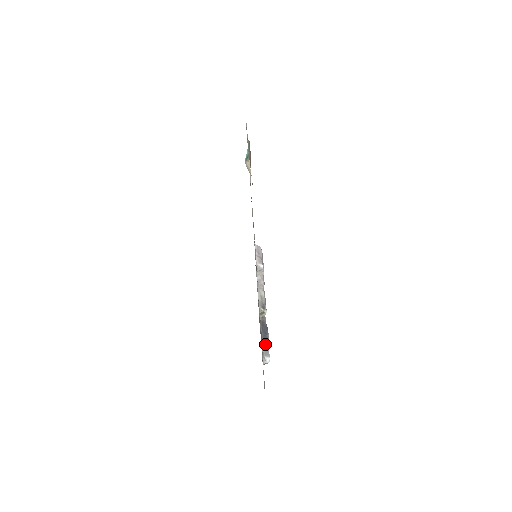
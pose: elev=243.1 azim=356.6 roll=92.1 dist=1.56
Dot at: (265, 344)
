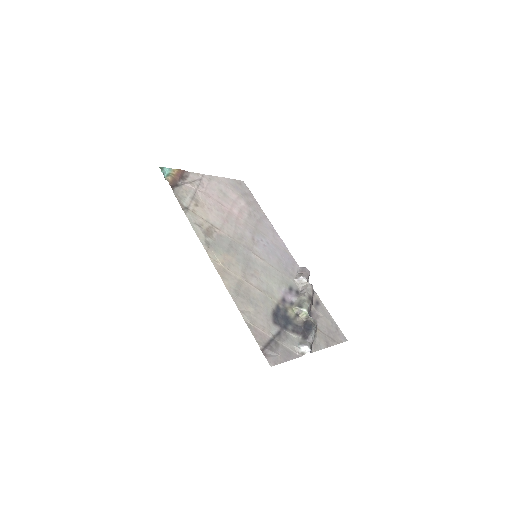
Dot at: (303, 336)
